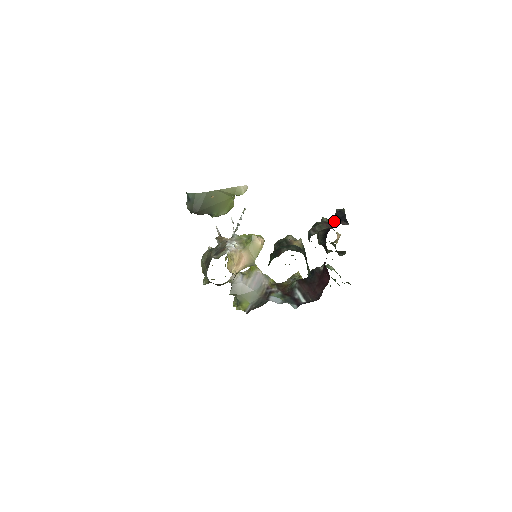
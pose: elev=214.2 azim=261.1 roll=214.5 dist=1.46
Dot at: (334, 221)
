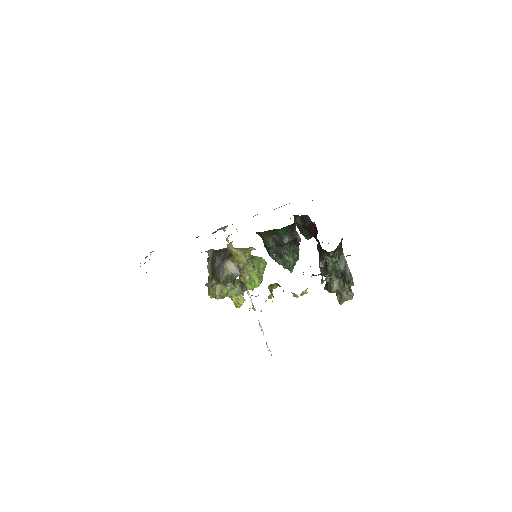
Dot at: occluded
